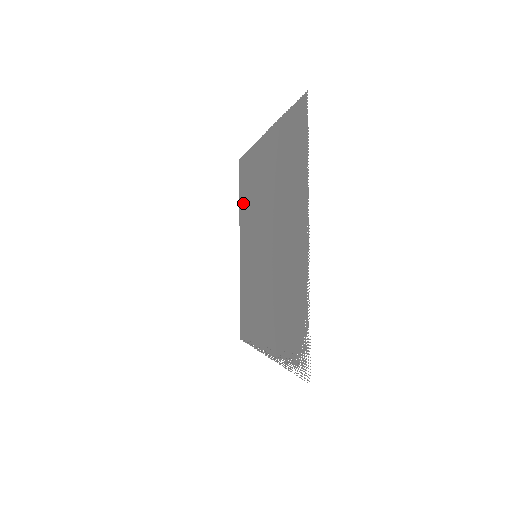
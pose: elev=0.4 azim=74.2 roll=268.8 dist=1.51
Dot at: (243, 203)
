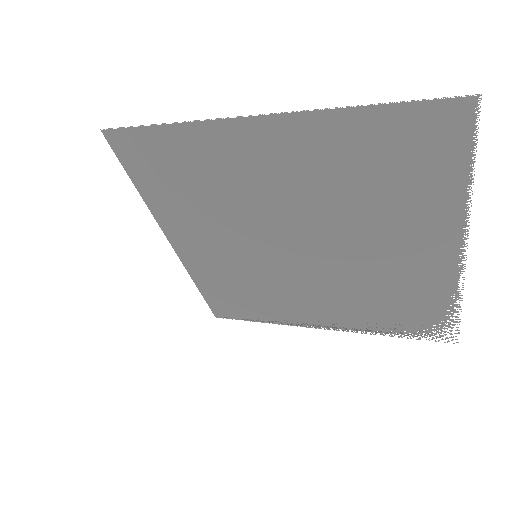
Dot at: (163, 195)
